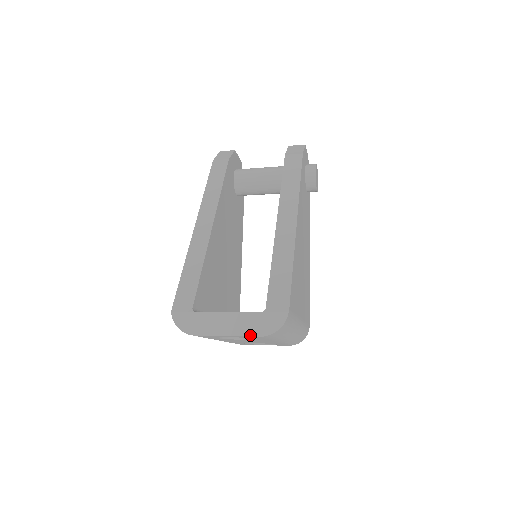
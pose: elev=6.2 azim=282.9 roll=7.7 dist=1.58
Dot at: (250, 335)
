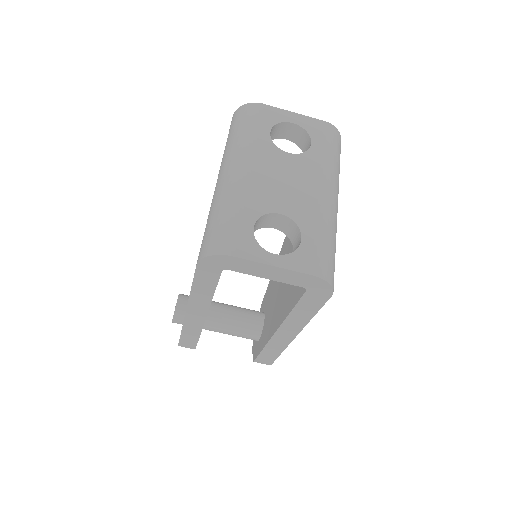
Dot at: (315, 119)
